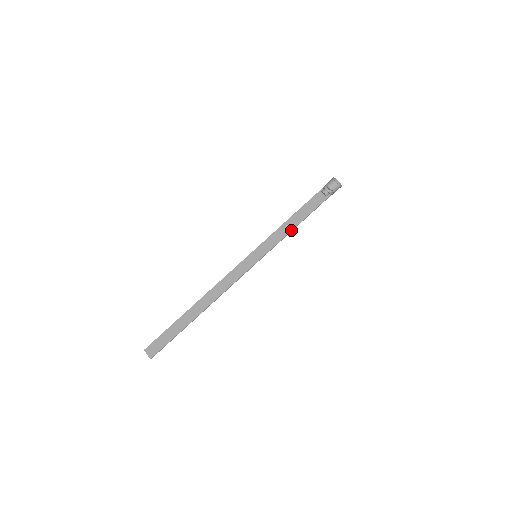
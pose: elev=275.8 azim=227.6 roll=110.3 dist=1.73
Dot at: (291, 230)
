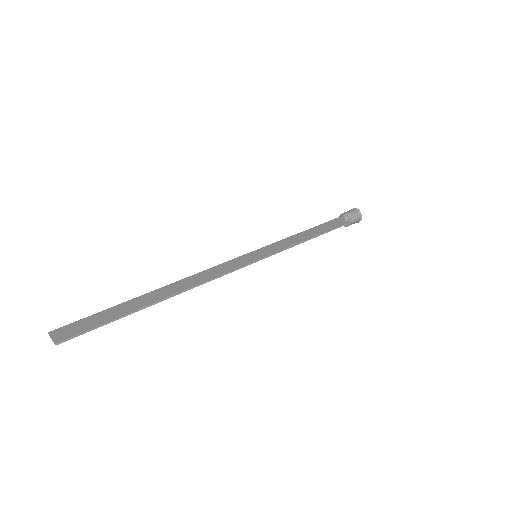
Dot at: (304, 240)
